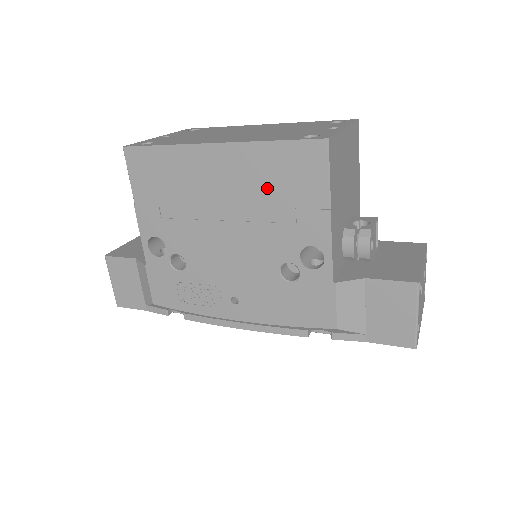
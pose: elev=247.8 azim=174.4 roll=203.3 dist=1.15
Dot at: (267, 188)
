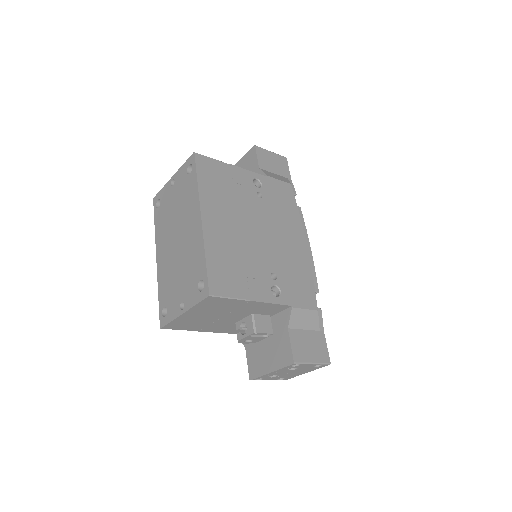
Dot at: occluded
